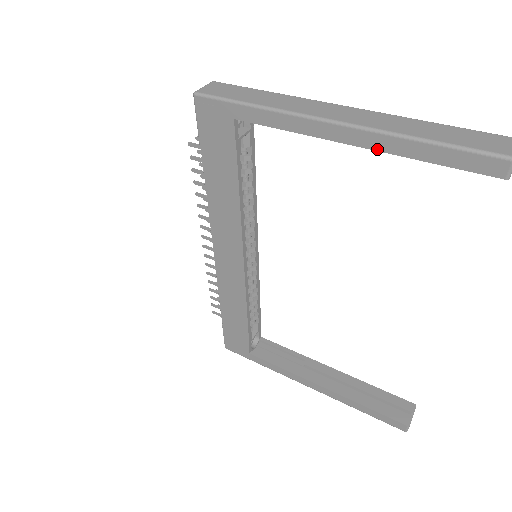
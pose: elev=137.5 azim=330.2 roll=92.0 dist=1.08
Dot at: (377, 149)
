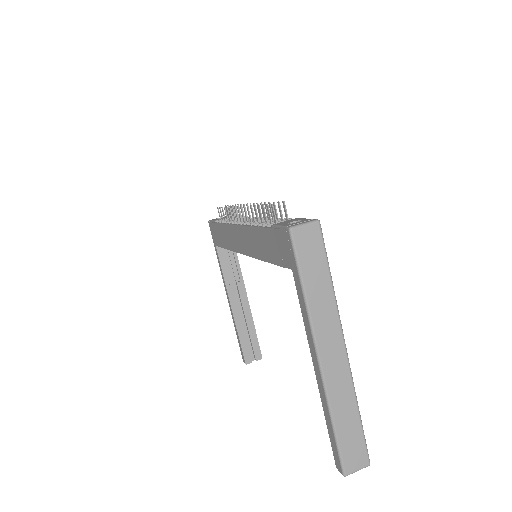
Dot at: (320, 390)
